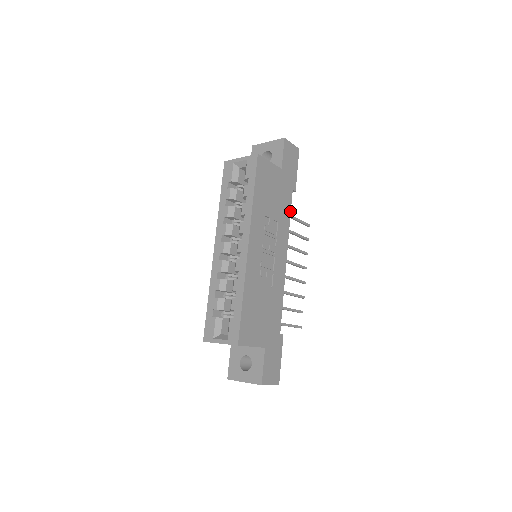
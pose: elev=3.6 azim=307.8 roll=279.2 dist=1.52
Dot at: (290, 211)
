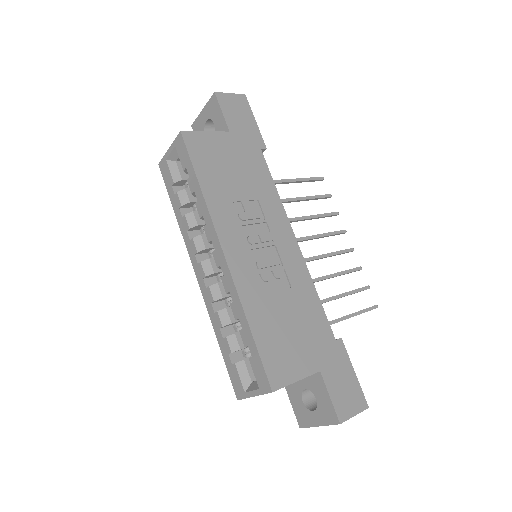
Dot at: (270, 177)
